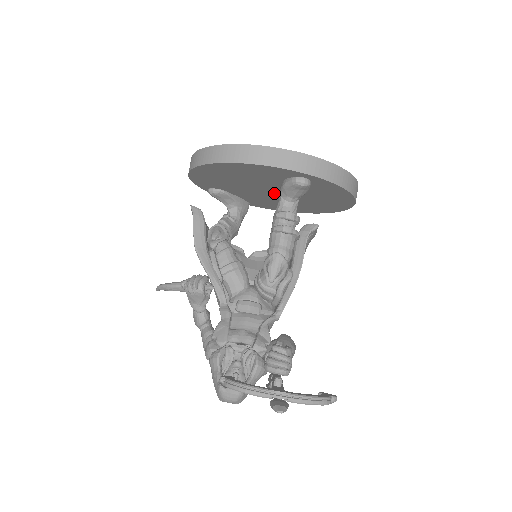
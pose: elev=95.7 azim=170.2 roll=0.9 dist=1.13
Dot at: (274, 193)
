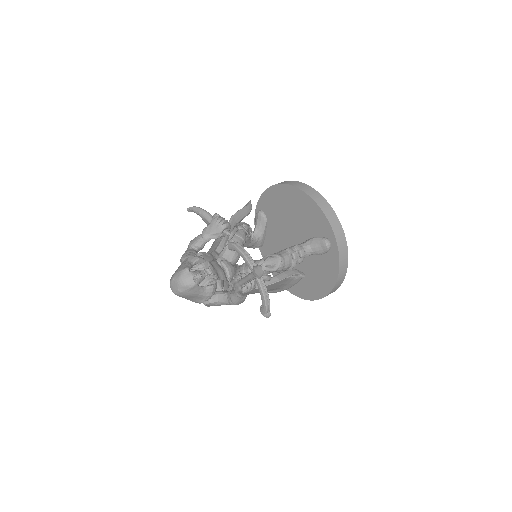
Dot at: occluded
